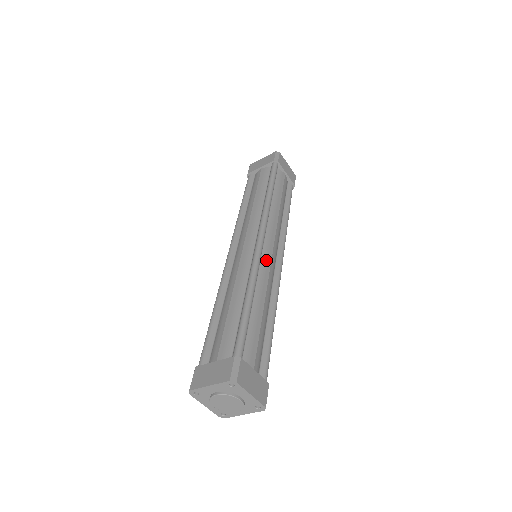
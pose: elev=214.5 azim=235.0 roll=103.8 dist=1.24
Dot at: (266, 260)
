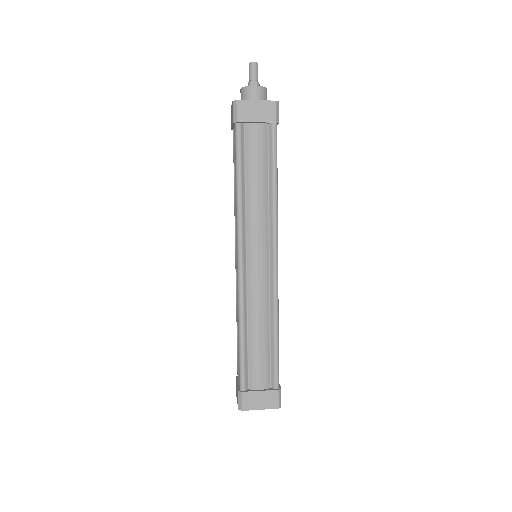
Dot at: occluded
